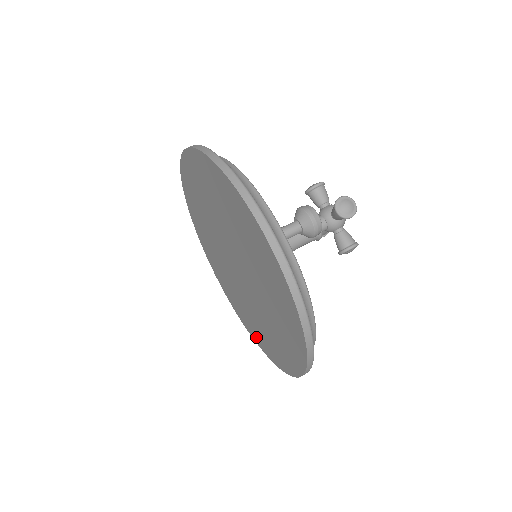
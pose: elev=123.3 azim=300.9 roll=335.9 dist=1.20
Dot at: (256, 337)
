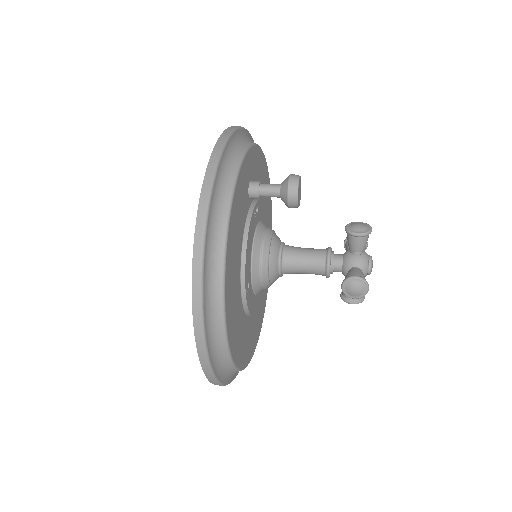
Dot at: occluded
